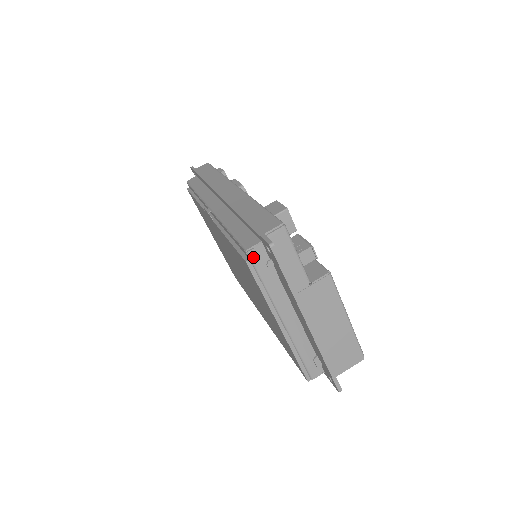
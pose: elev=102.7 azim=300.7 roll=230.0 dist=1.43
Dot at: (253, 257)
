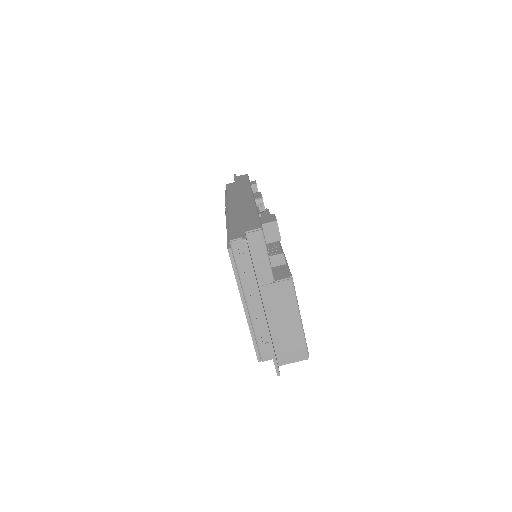
Dot at: (234, 247)
